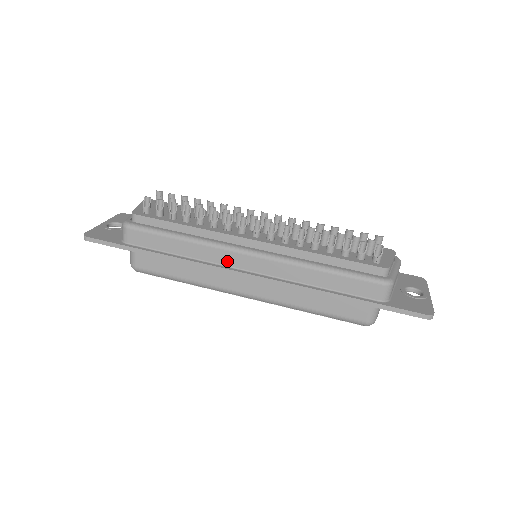
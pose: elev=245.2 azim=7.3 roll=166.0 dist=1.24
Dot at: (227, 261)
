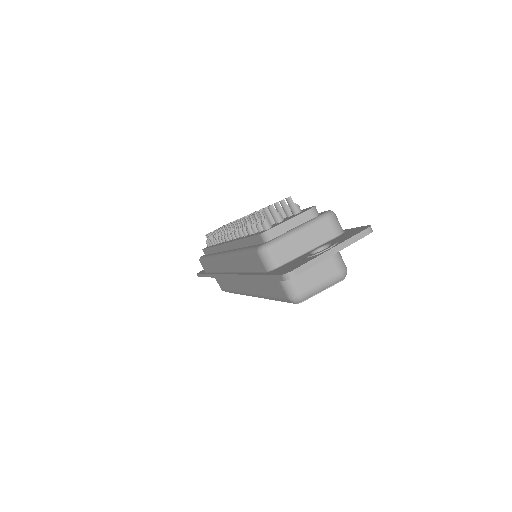
Dot at: (221, 268)
